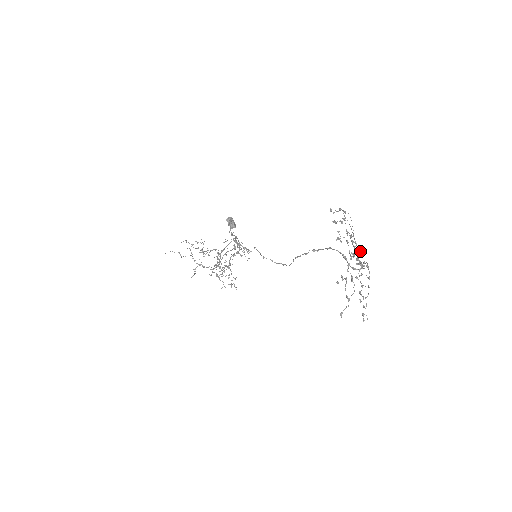
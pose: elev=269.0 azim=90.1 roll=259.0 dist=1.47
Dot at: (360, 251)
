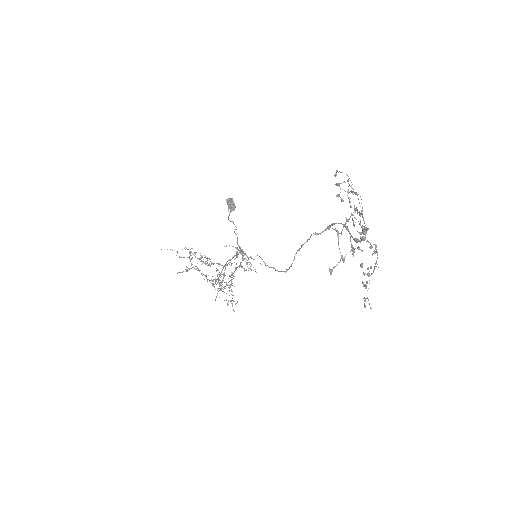
Dot at: (368, 228)
